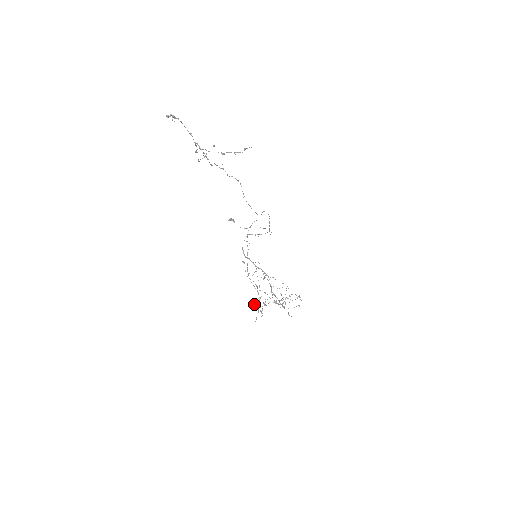
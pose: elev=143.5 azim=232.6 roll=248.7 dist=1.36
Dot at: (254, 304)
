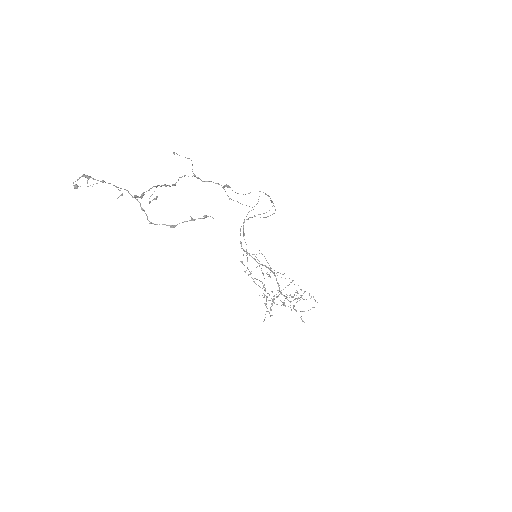
Dot at: occluded
